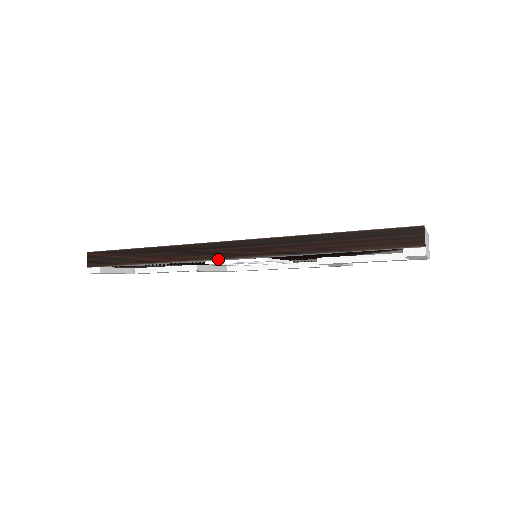
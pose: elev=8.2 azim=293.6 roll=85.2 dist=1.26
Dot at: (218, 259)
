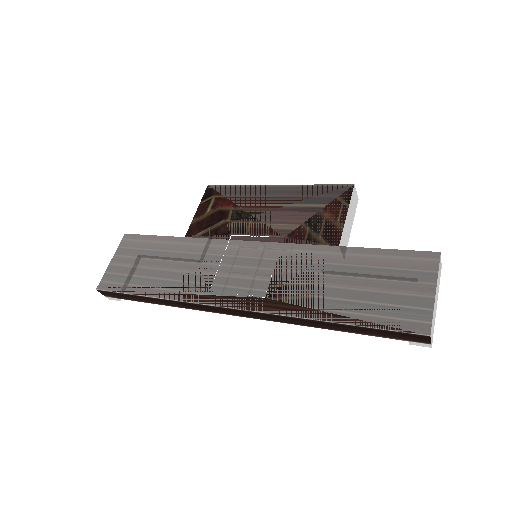
Dot at: occluded
